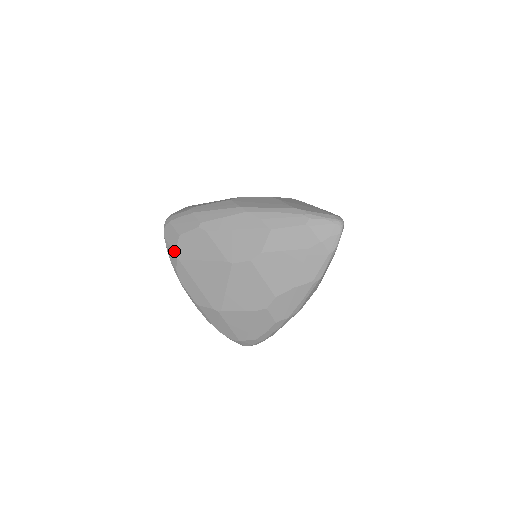
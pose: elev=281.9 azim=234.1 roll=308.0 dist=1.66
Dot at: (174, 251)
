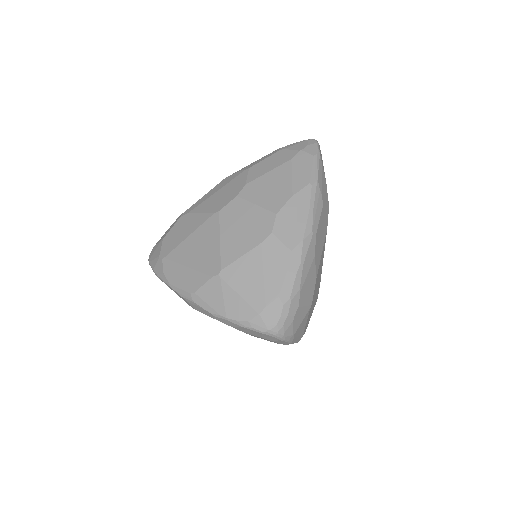
Dot at: (159, 256)
